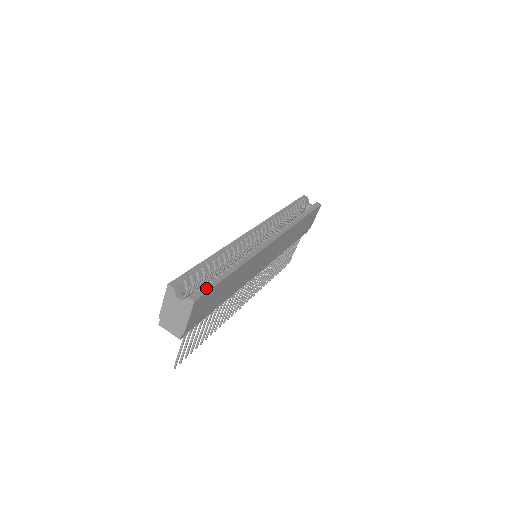
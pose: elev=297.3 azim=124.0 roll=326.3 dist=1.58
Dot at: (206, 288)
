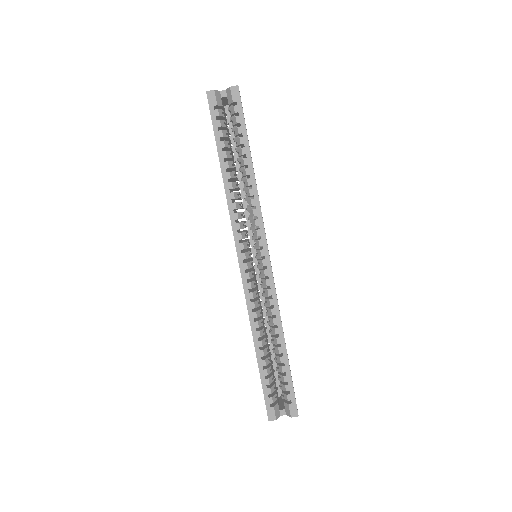
Dot at: (291, 394)
